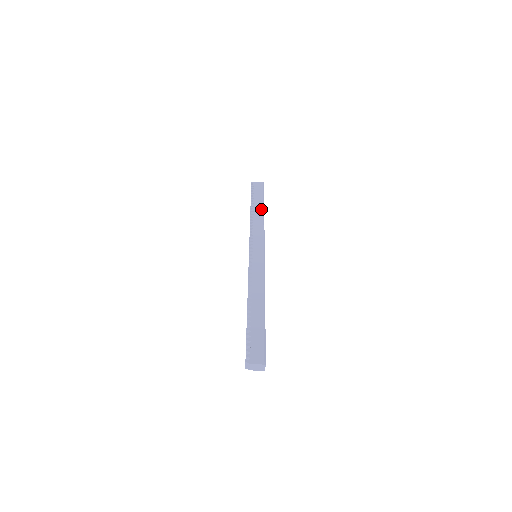
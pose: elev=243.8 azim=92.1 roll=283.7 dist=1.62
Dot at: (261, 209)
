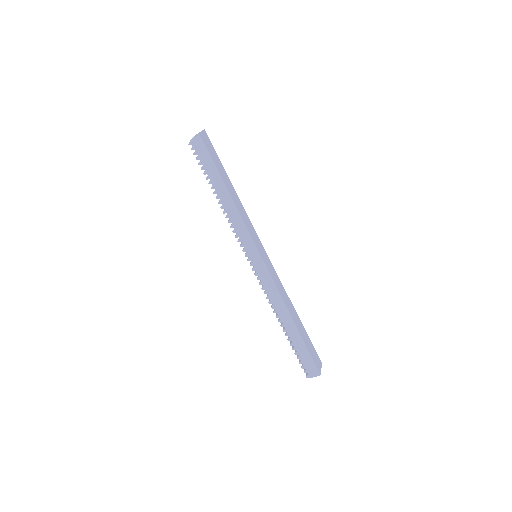
Dot at: (223, 191)
